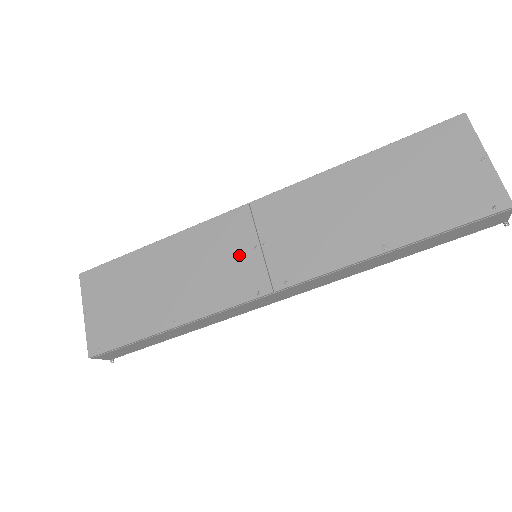
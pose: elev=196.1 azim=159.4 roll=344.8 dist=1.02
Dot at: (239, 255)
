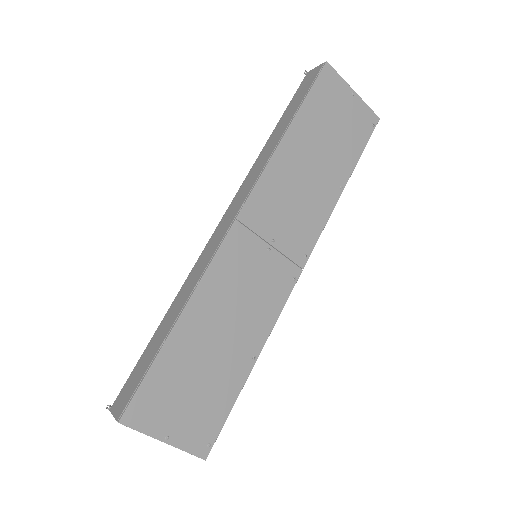
Dot at: (261, 265)
